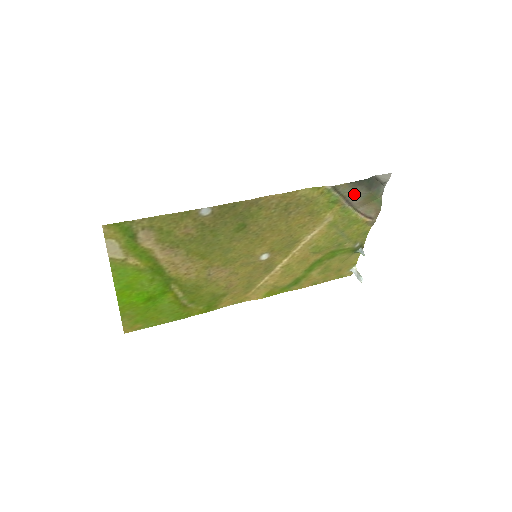
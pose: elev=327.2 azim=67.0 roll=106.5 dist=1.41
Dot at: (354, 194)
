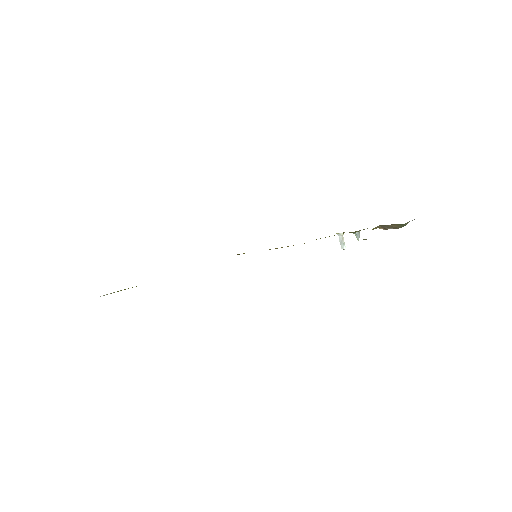
Dot at: occluded
